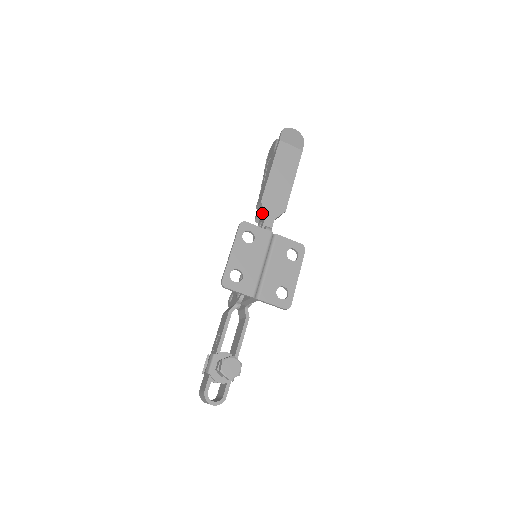
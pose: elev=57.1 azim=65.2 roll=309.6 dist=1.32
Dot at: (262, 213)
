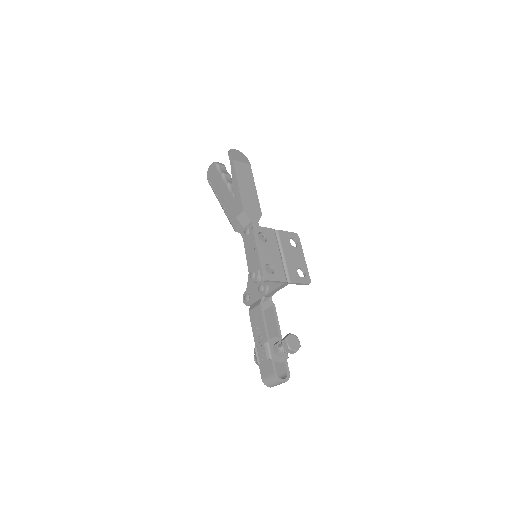
Dot at: (246, 220)
